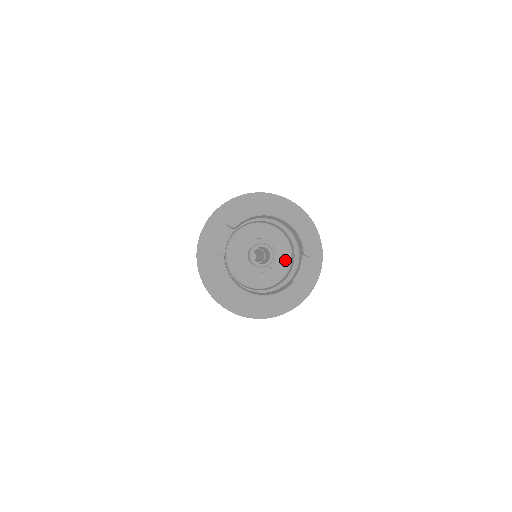
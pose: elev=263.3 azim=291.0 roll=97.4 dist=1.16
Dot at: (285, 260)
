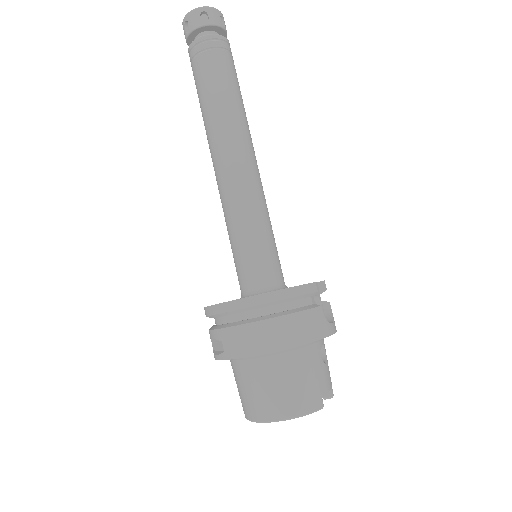
Dot at: occluded
